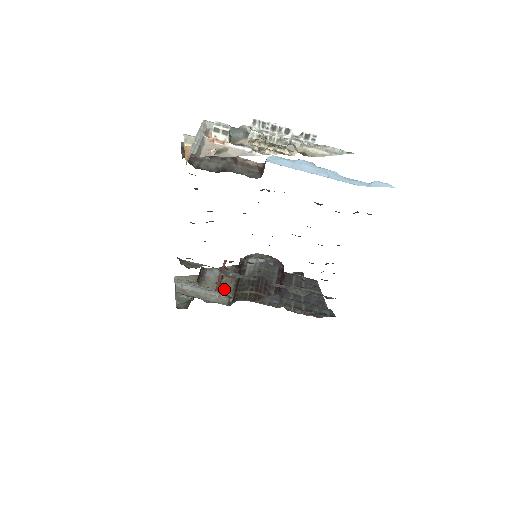
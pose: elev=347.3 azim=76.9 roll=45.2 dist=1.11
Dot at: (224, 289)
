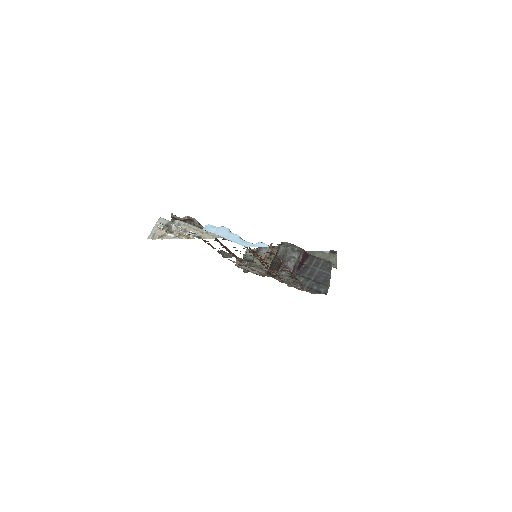
Dot at: occluded
